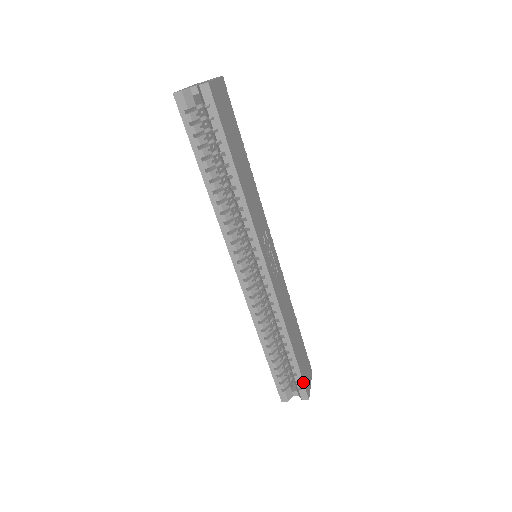
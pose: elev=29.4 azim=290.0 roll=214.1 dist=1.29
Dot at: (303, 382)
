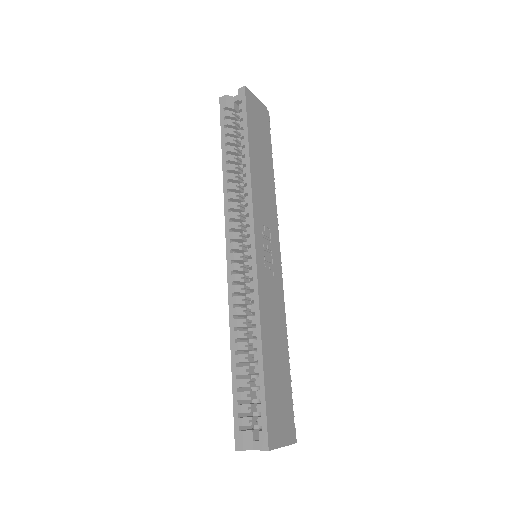
Dot at: (266, 416)
